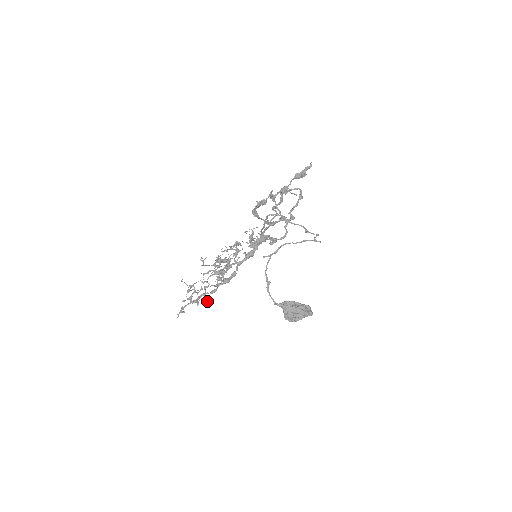
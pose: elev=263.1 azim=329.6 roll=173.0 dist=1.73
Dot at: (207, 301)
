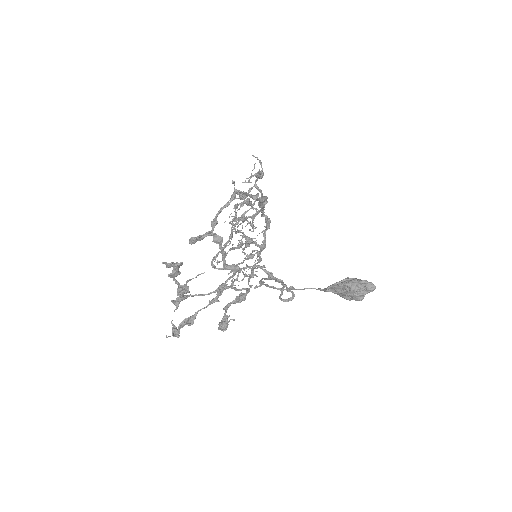
Dot at: (263, 267)
